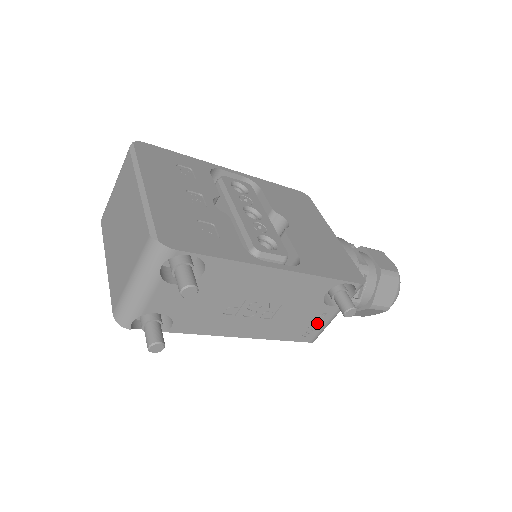
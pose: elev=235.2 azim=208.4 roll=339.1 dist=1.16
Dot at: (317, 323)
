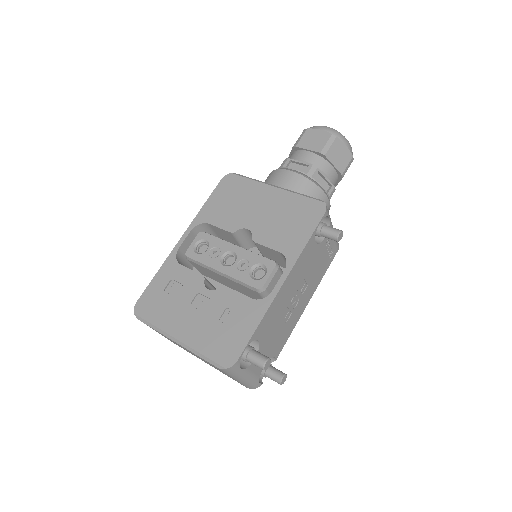
Dot at: (329, 247)
